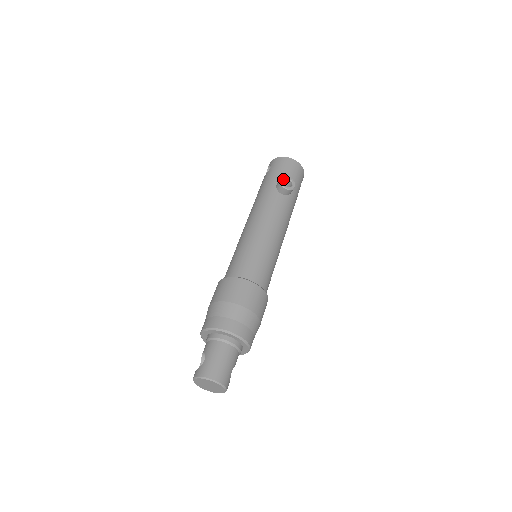
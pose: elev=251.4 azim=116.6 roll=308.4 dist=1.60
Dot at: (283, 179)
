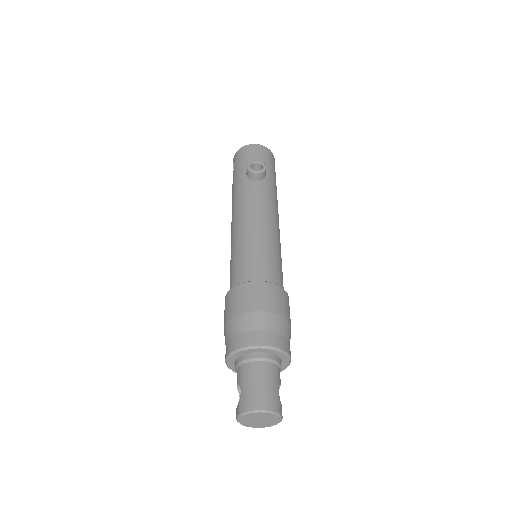
Dot at: (250, 165)
